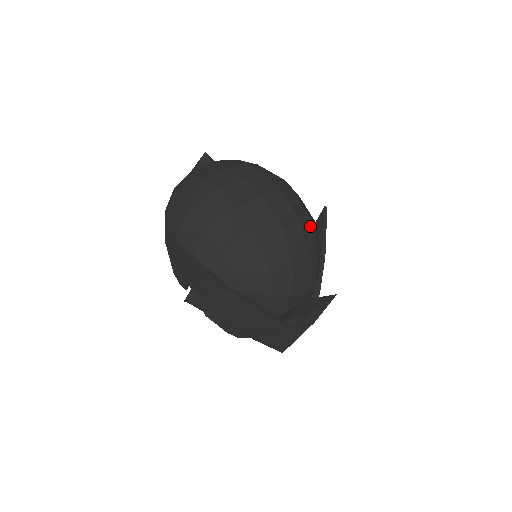
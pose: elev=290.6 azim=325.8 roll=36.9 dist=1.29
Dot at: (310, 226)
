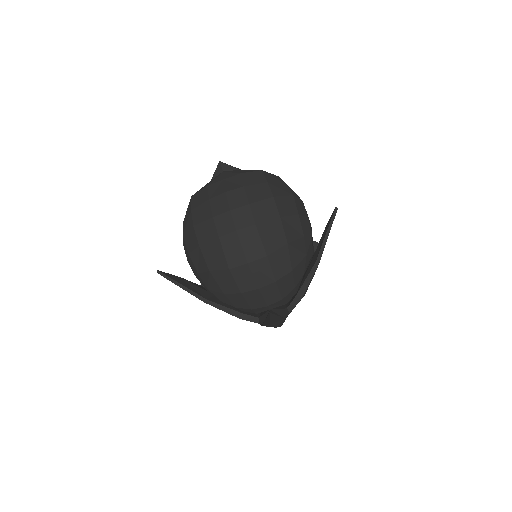
Dot at: (263, 261)
